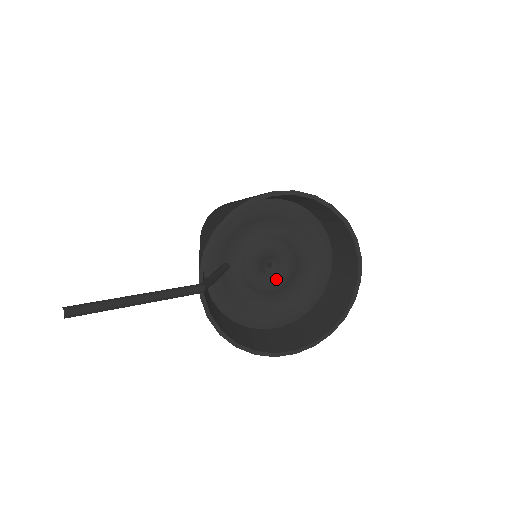
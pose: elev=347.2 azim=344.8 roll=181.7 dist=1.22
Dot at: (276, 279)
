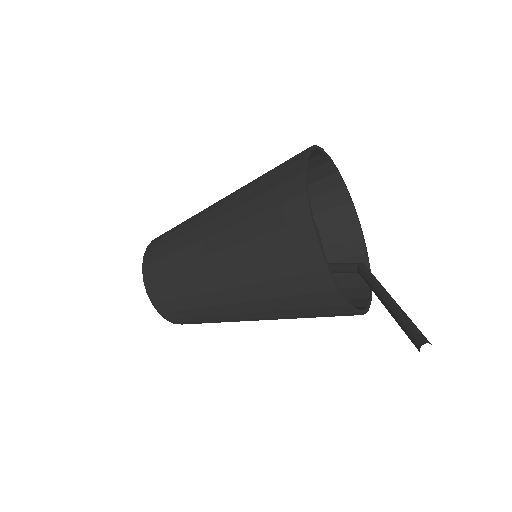
Dot at: occluded
